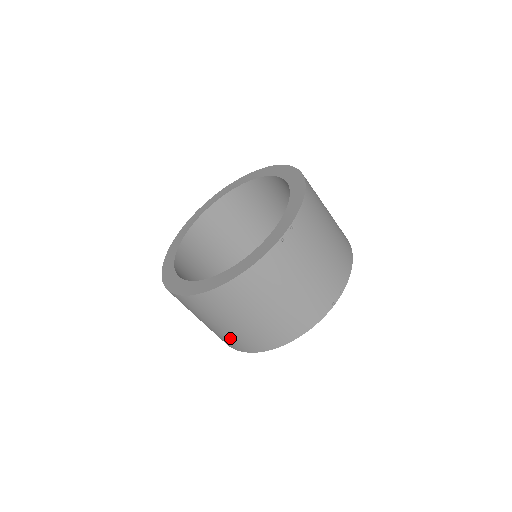
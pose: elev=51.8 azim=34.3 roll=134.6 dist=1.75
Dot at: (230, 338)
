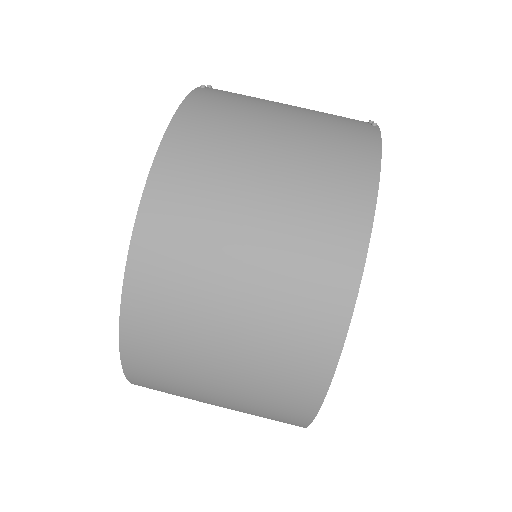
Dot at: (290, 298)
